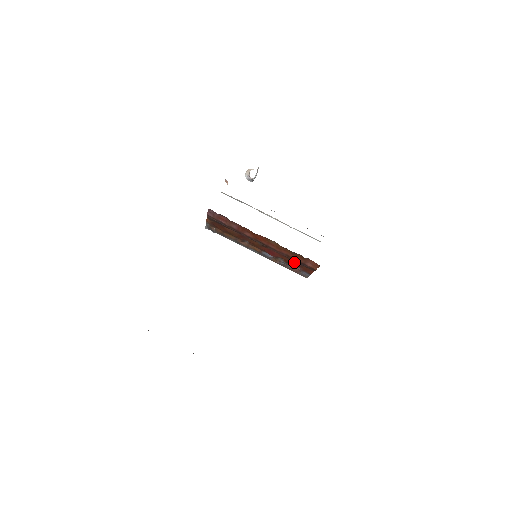
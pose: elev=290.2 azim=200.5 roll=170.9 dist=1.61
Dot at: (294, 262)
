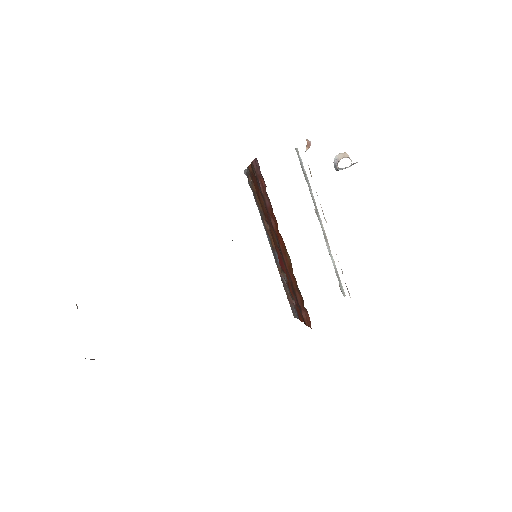
Dot at: (294, 294)
